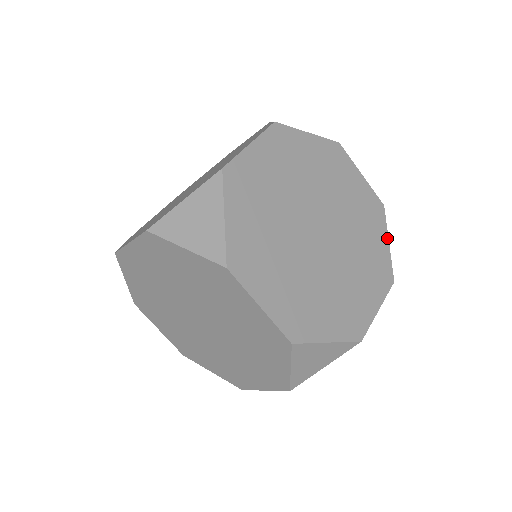
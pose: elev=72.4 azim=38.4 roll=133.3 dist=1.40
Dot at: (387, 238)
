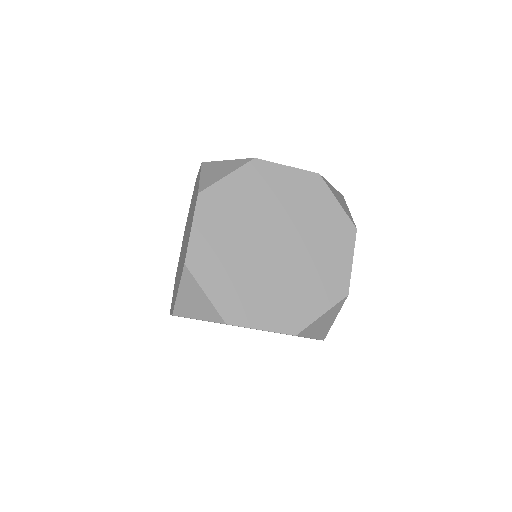
Dot at: (325, 311)
